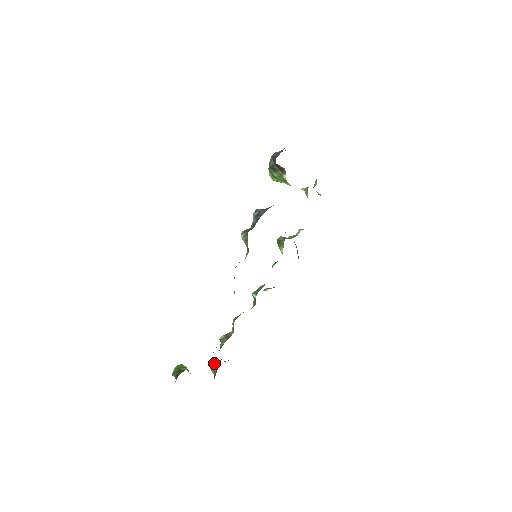
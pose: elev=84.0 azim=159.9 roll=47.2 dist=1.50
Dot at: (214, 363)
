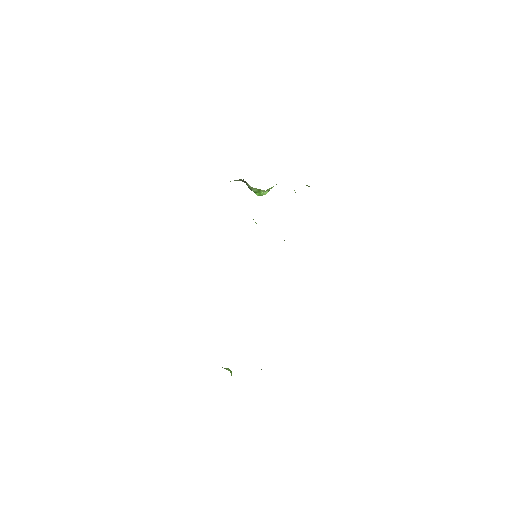
Dot at: occluded
